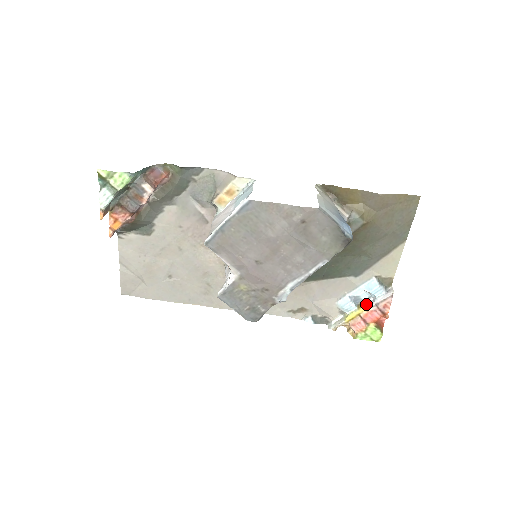
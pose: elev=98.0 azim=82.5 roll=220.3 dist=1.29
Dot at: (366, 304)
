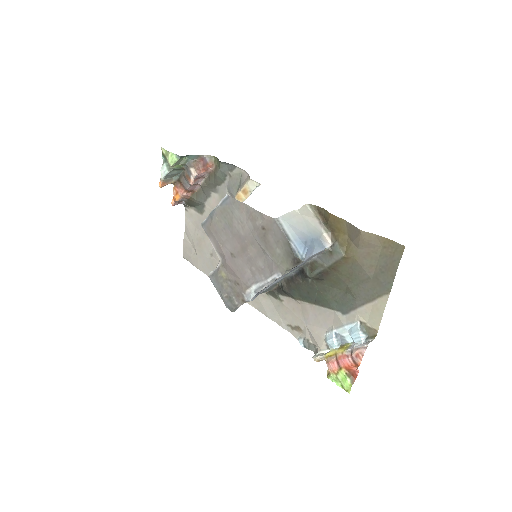
Dot at: (347, 347)
